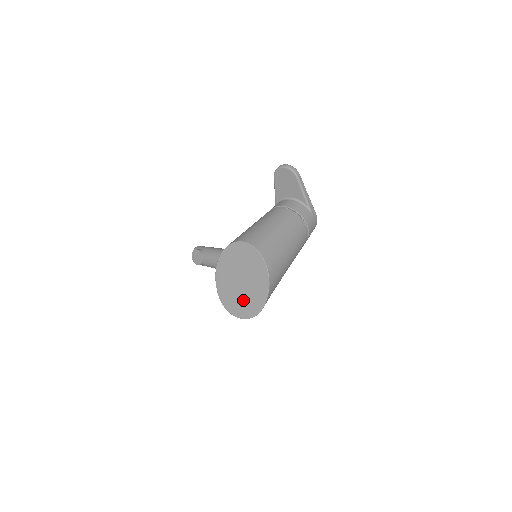
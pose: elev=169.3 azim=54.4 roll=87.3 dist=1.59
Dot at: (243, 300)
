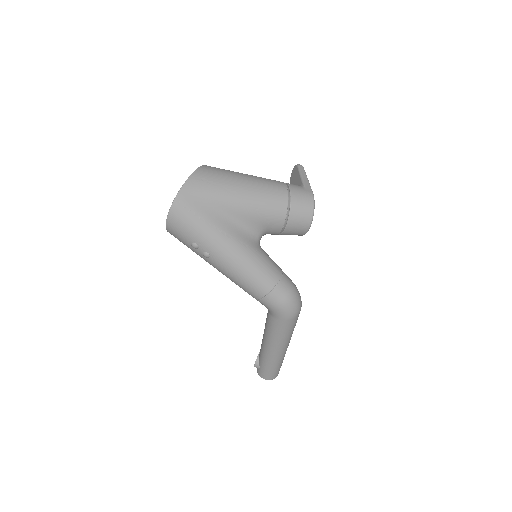
Dot at: occluded
